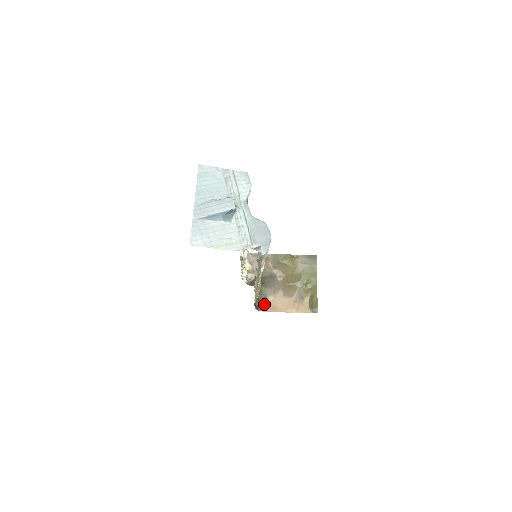
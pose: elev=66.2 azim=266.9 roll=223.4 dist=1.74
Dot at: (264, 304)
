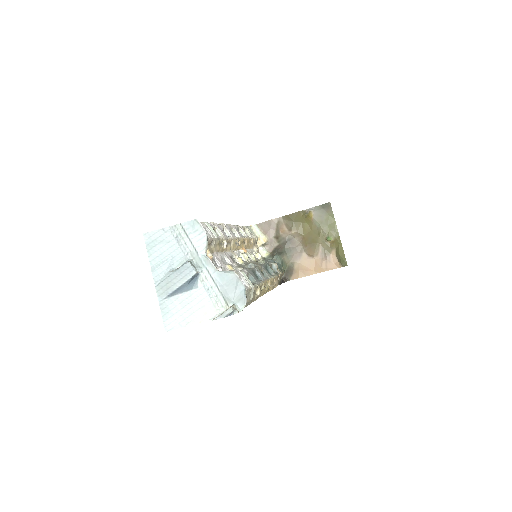
Dot at: (291, 272)
